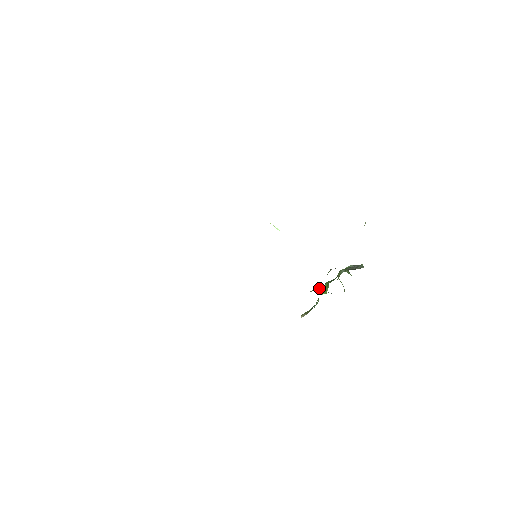
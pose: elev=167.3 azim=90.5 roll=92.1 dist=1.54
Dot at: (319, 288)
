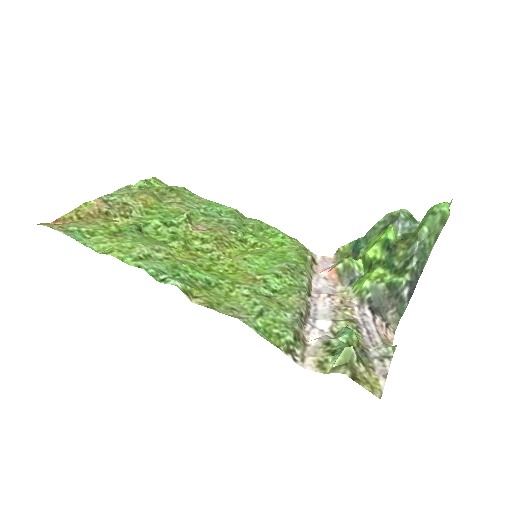
Dot at: (349, 275)
